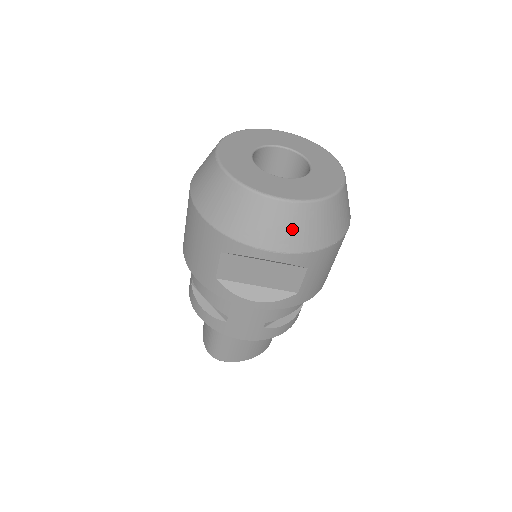
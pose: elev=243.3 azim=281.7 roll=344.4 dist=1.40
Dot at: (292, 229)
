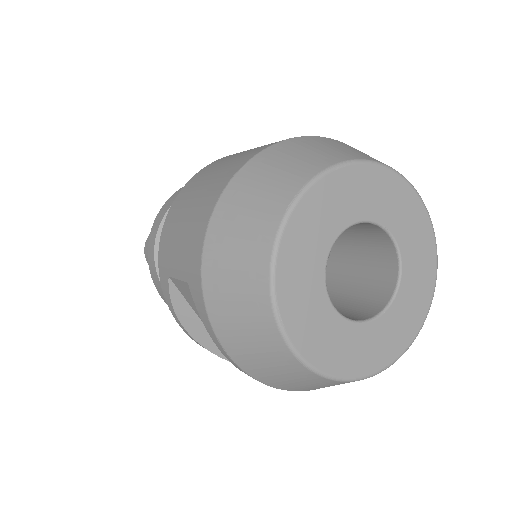
Dot at: (271, 368)
